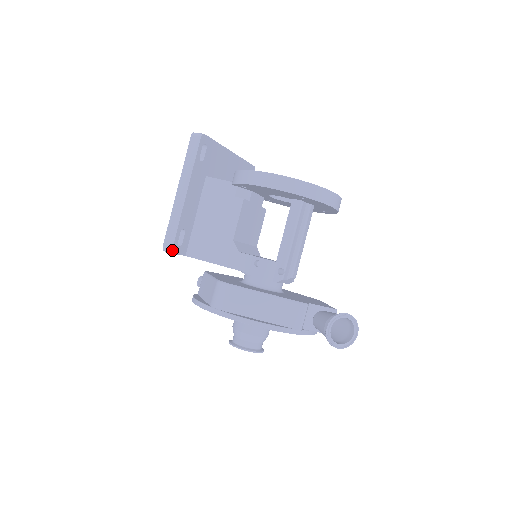
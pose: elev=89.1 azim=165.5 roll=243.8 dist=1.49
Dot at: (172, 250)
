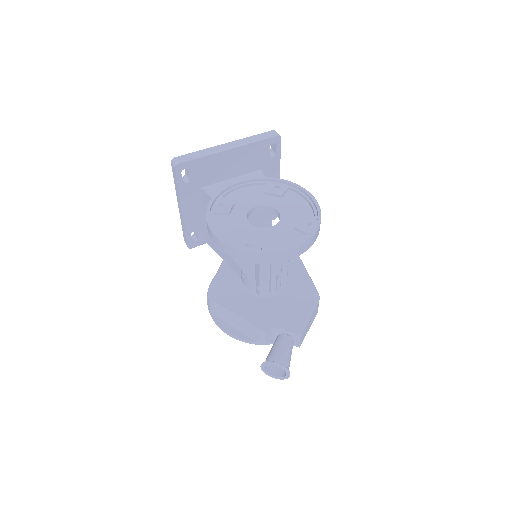
Dot at: (188, 247)
